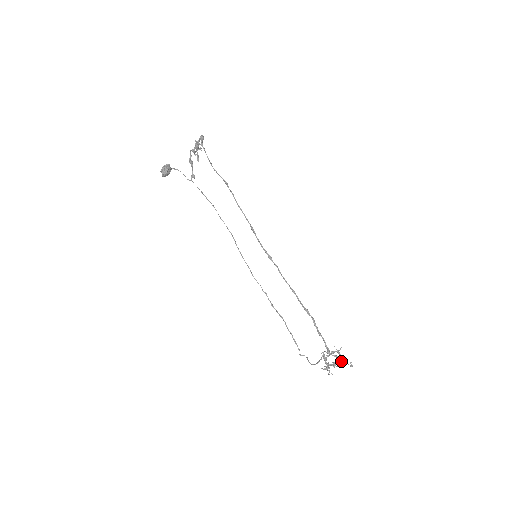
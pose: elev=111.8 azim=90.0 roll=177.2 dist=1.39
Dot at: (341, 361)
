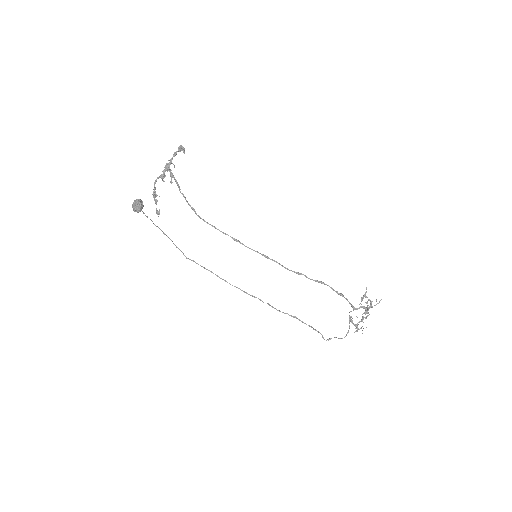
Dot at: (368, 308)
